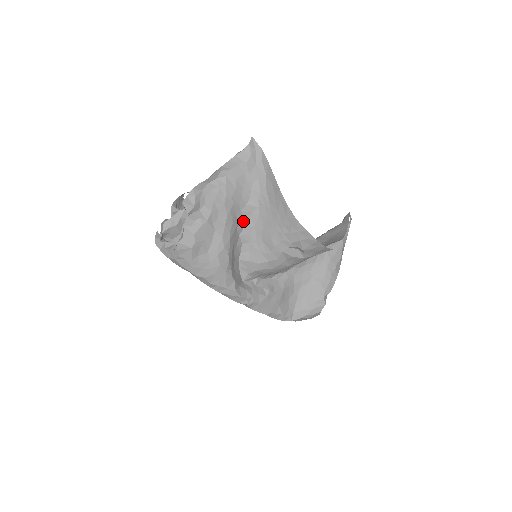
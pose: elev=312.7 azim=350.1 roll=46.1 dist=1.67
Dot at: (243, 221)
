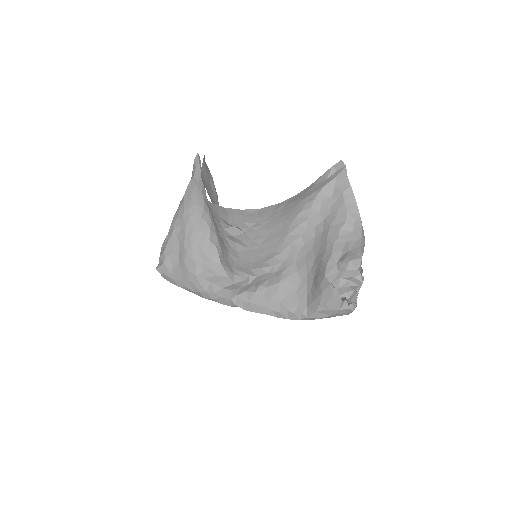
Dot at: (207, 225)
